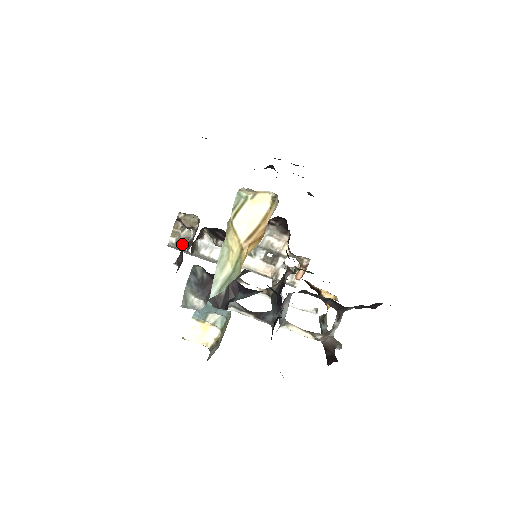
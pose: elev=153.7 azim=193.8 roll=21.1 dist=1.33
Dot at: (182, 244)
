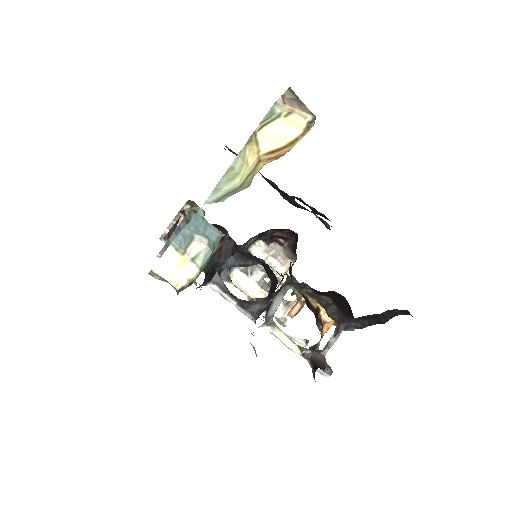
Dot at: occluded
